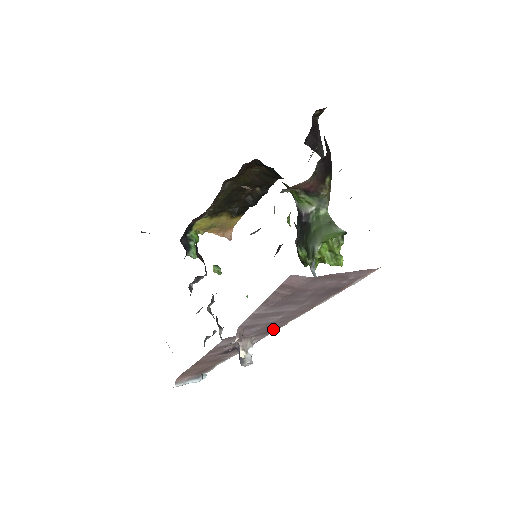
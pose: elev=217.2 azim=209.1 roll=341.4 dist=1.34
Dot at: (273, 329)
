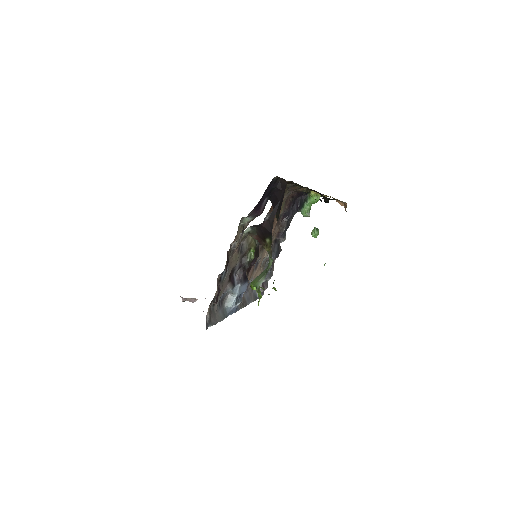
Dot at: occluded
